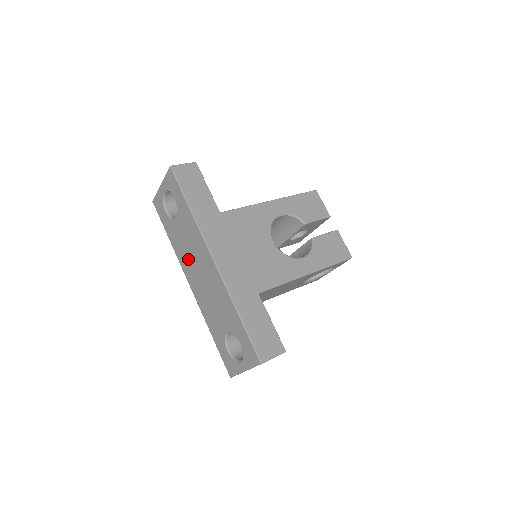
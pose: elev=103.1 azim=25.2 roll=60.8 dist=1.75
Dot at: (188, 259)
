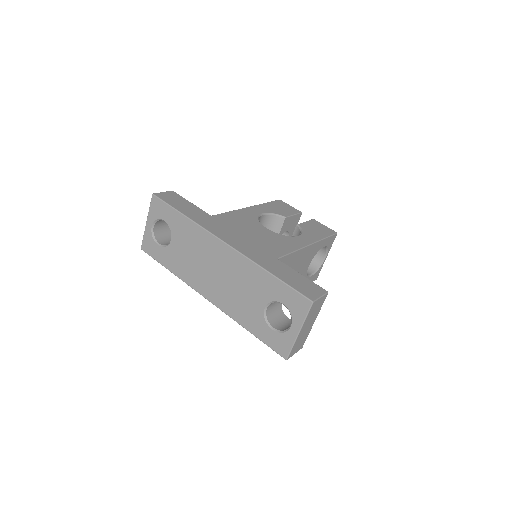
Dot at: (197, 270)
